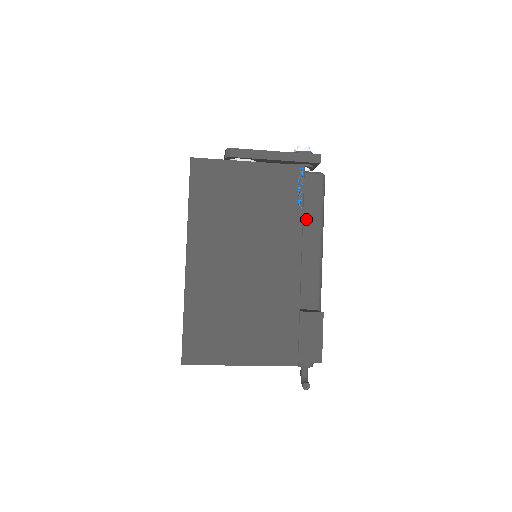
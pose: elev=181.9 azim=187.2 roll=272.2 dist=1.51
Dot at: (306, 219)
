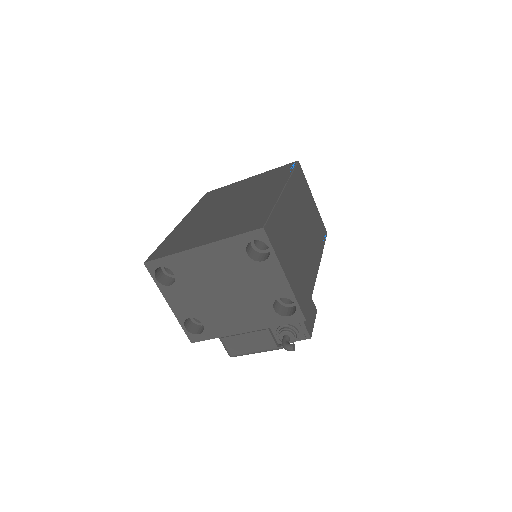
Dot at: occluded
